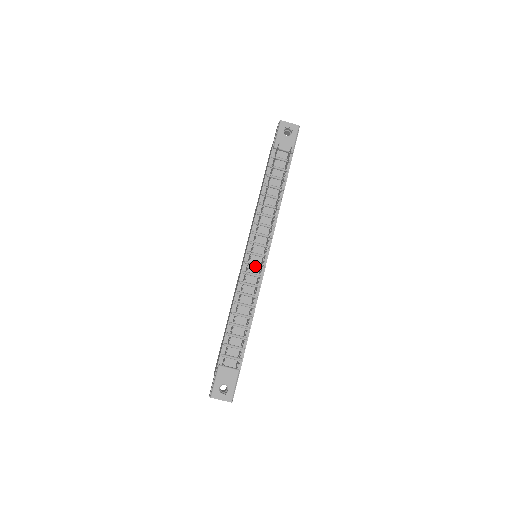
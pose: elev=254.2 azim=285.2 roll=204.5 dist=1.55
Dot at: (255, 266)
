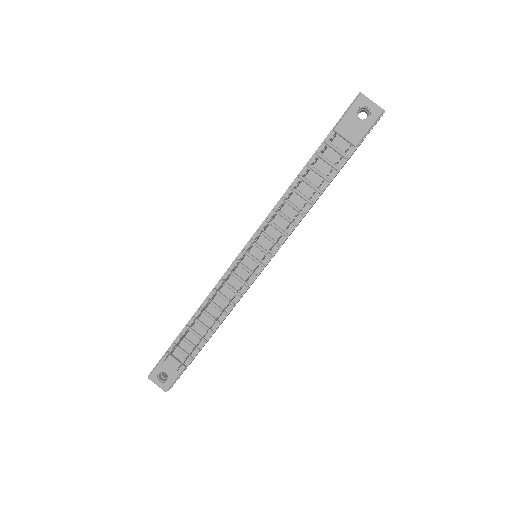
Dot at: (246, 270)
